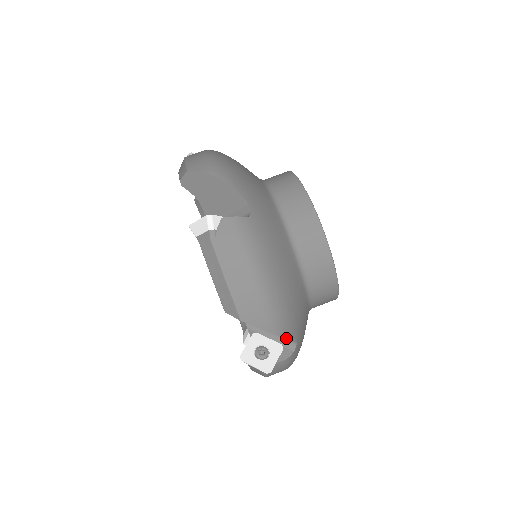
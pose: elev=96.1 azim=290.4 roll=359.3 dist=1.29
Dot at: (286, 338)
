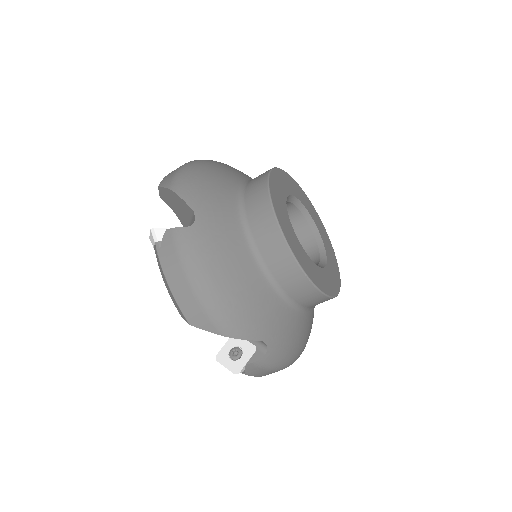
Dot at: occluded
